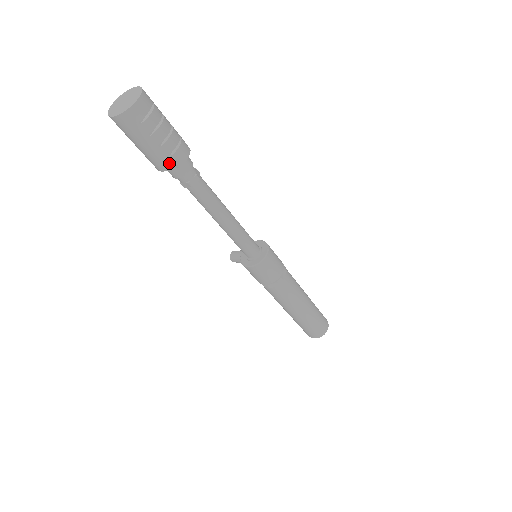
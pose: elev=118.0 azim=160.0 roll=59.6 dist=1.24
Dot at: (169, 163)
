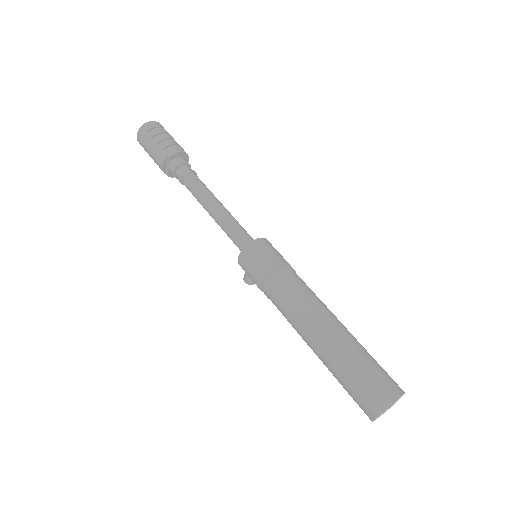
Dot at: (163, 156)
